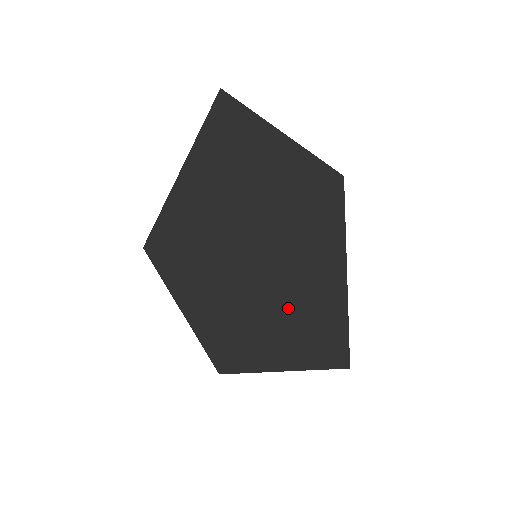
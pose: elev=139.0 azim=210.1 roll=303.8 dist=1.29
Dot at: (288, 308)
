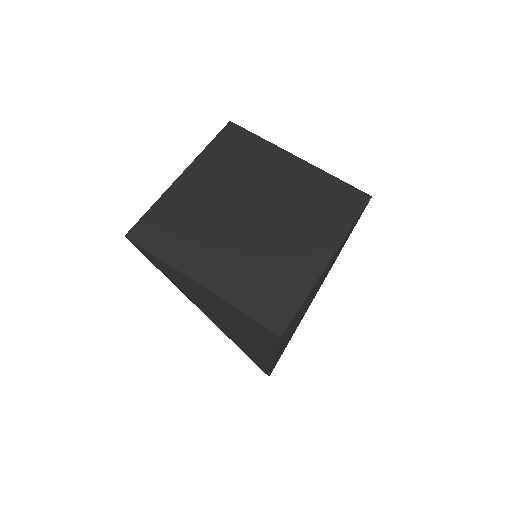
Dot at: (315, 288)
